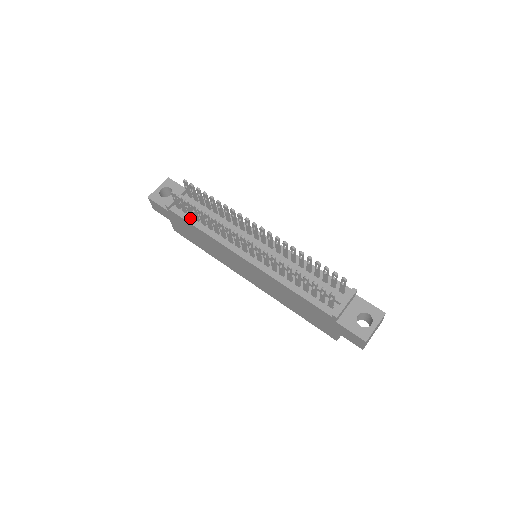
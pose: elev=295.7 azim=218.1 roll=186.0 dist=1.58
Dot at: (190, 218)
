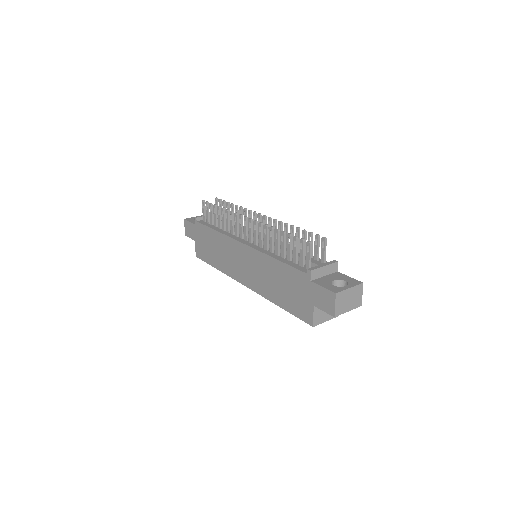
Dot at: (210, 225)
